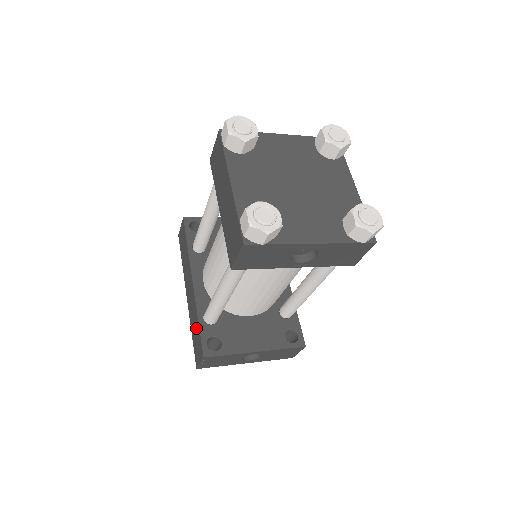
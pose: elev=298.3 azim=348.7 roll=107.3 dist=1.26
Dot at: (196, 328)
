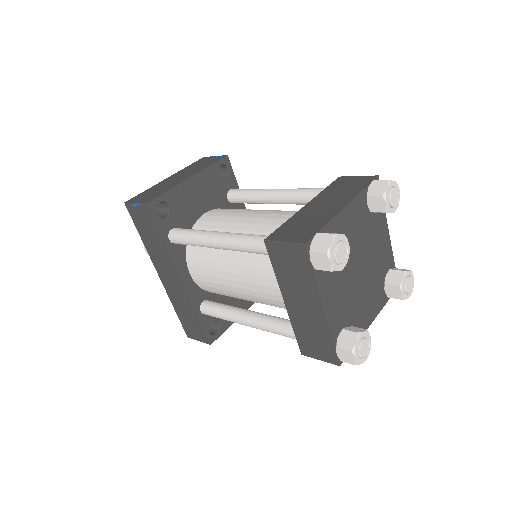
Dot at: (191, 317)
